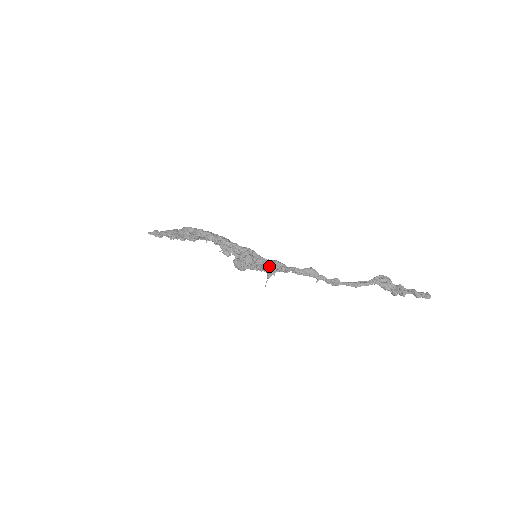
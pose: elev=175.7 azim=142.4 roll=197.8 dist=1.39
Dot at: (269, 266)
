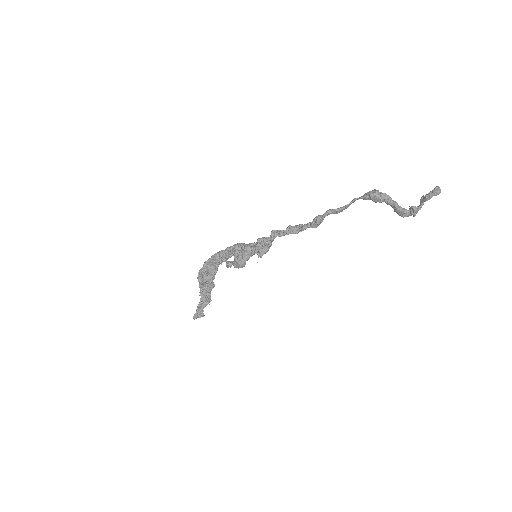
Dot at: (257, 244)
